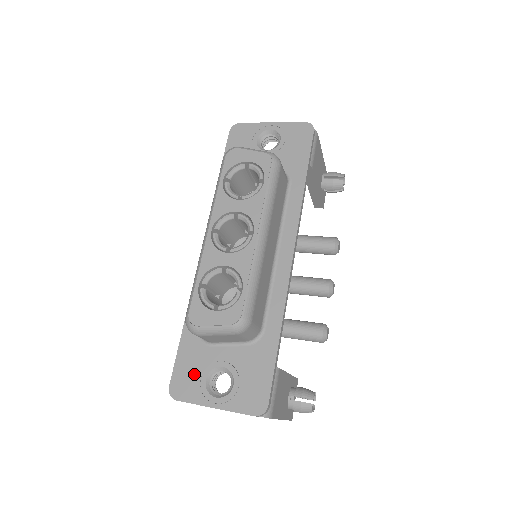
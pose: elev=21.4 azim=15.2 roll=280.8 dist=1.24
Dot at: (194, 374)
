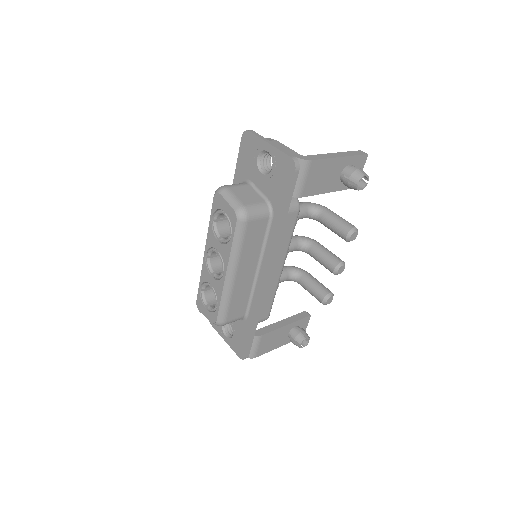
Dot at: occluded
